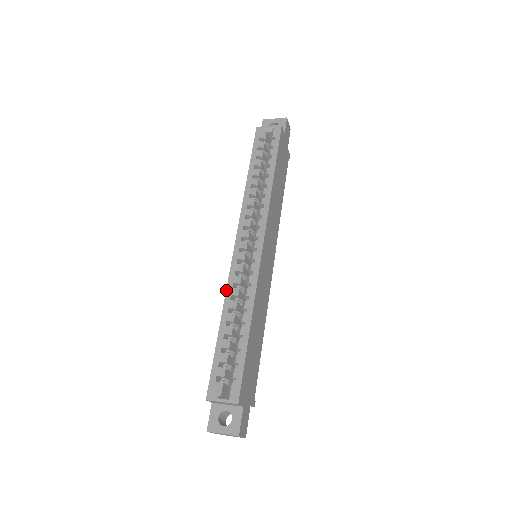
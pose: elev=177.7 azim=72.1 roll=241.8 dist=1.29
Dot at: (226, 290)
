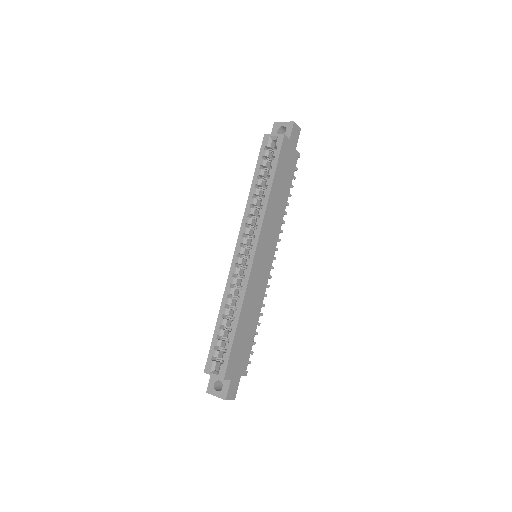
Dot at: (225, 289)
